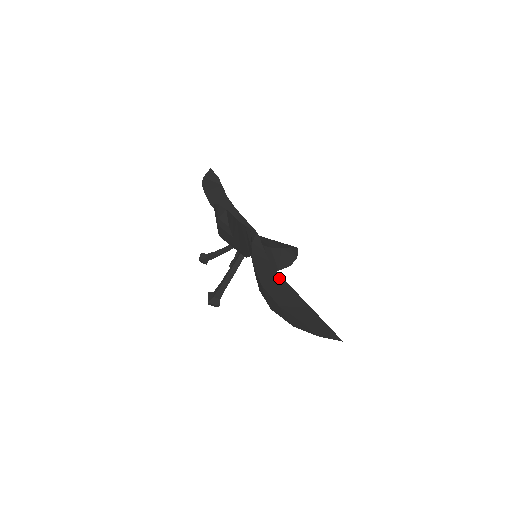
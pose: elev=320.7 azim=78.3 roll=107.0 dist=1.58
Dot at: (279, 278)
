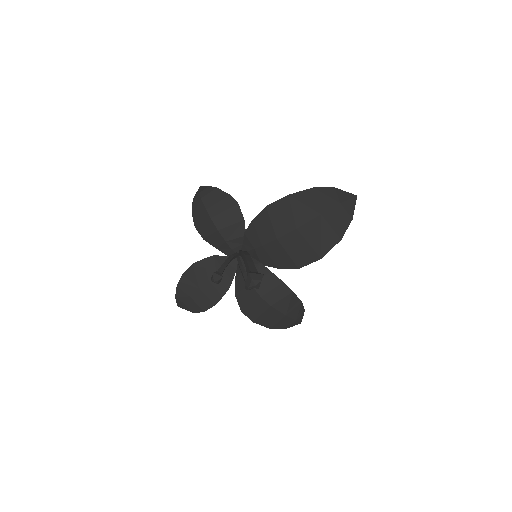
Dot at: occluded
